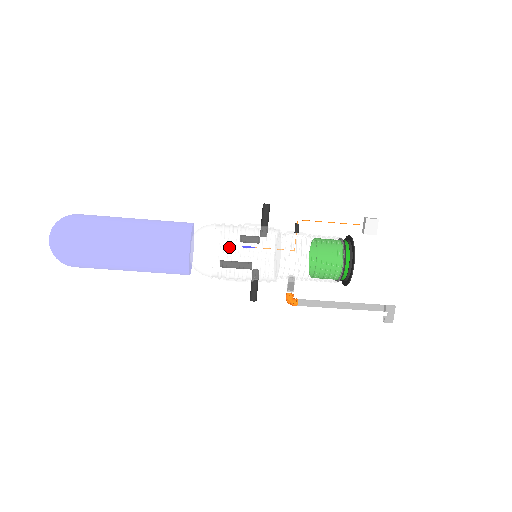
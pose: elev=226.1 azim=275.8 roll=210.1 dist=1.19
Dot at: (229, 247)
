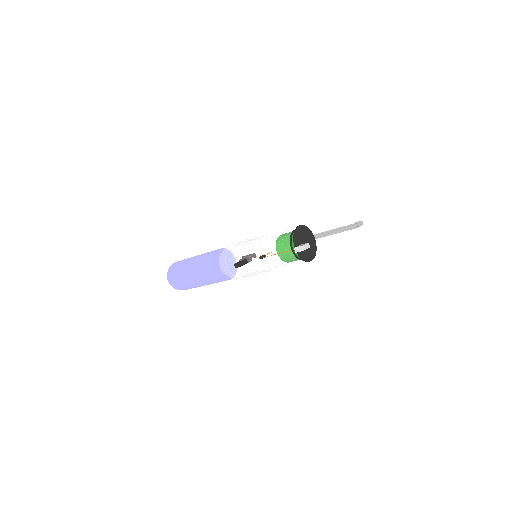
Dot at: occluded
